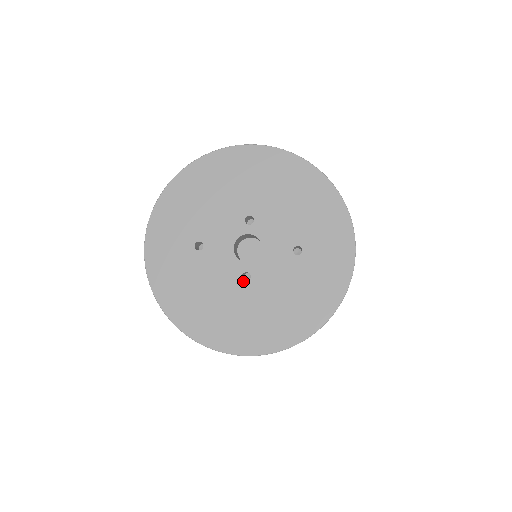
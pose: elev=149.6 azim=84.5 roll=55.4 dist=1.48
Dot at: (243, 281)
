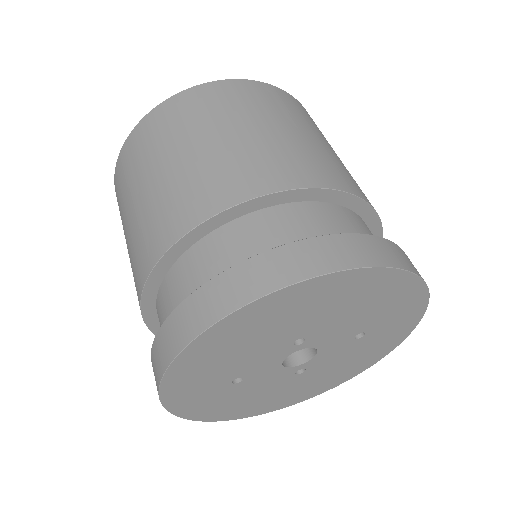
Dot at: (297, 375)
